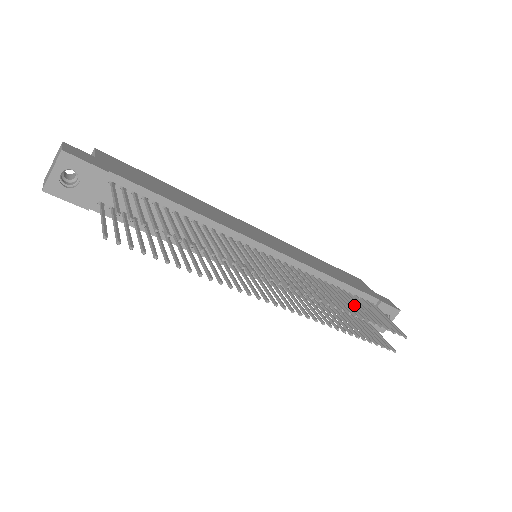
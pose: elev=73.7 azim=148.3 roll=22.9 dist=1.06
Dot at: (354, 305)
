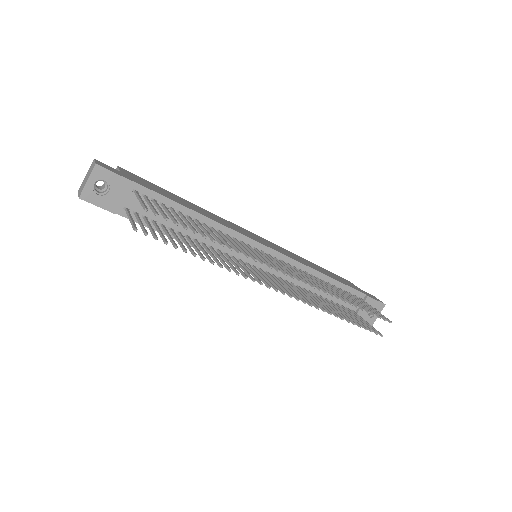
Dot at: (343, 295)
